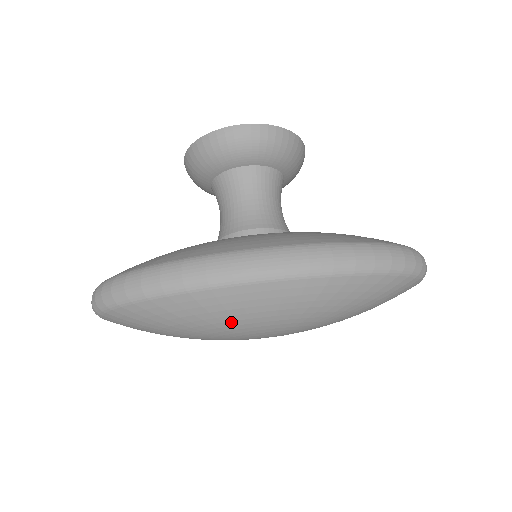
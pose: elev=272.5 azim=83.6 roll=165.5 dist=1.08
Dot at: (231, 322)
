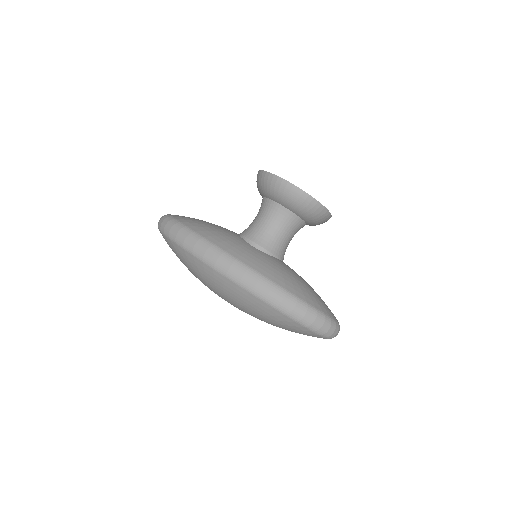
Dot at: (208, 283)
